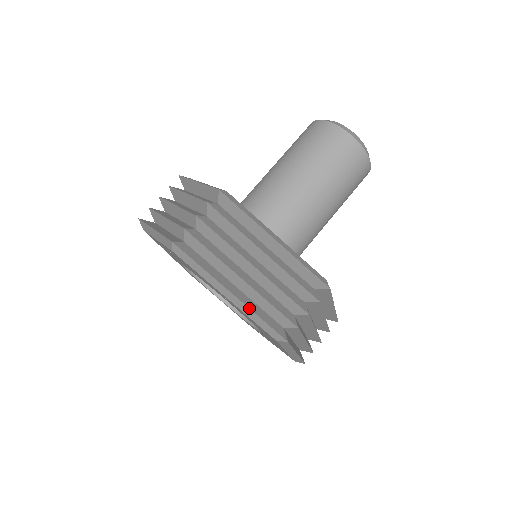
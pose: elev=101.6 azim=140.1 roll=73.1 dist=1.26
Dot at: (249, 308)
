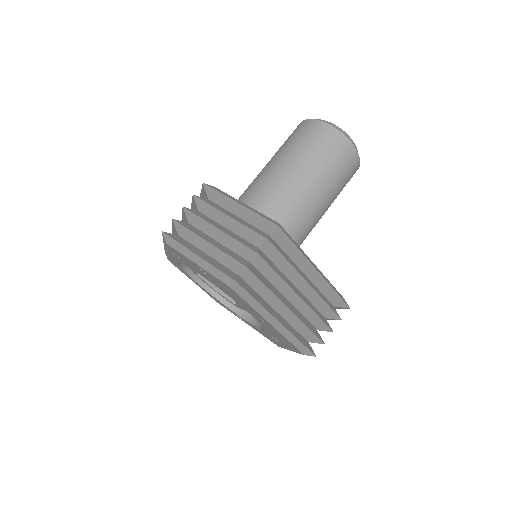
Dot at: (292, 334)
